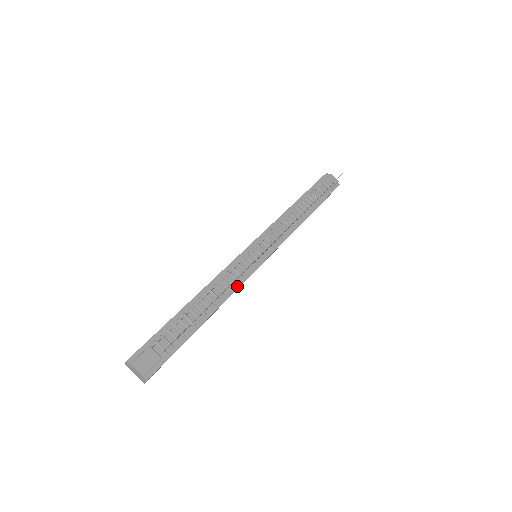
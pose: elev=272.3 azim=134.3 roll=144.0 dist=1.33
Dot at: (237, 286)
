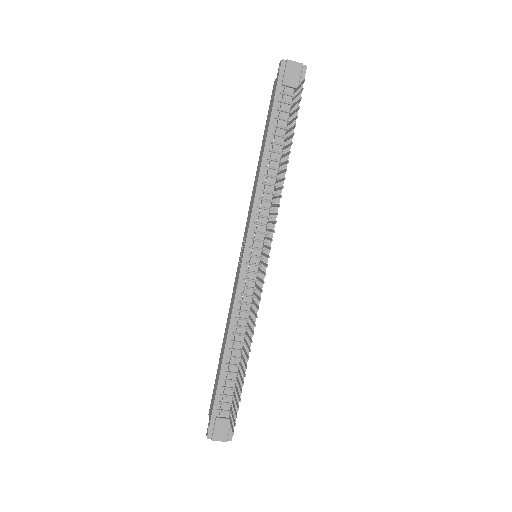
Dot at: (256, 309)
